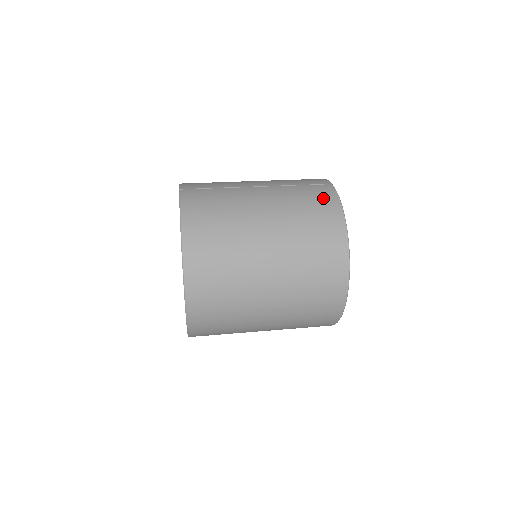
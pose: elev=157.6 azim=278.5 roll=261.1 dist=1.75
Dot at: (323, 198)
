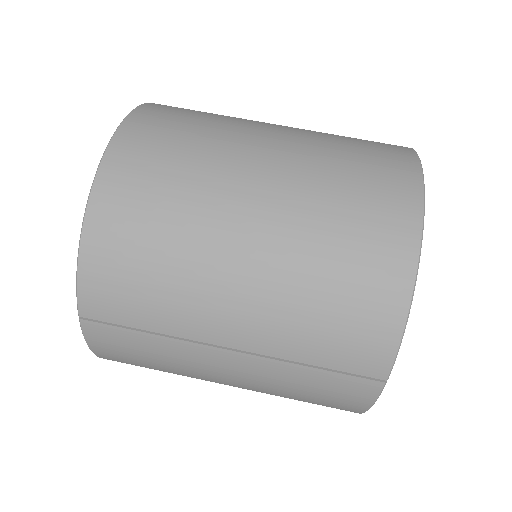
Dot at: (340, 401)
